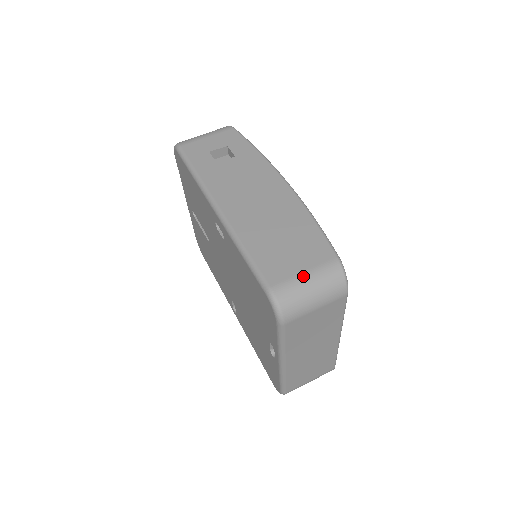
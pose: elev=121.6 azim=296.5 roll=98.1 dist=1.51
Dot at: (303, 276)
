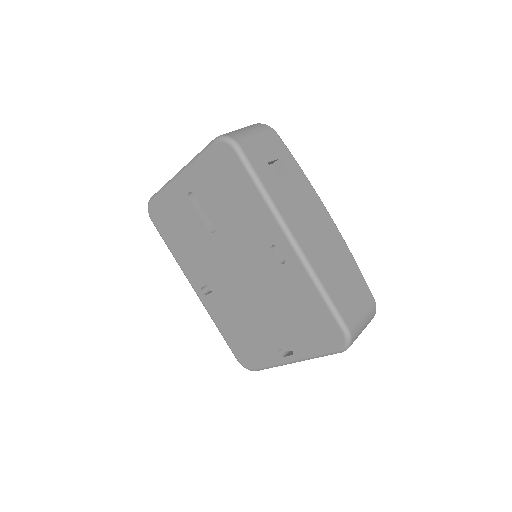
Dot at: (362, 317)
